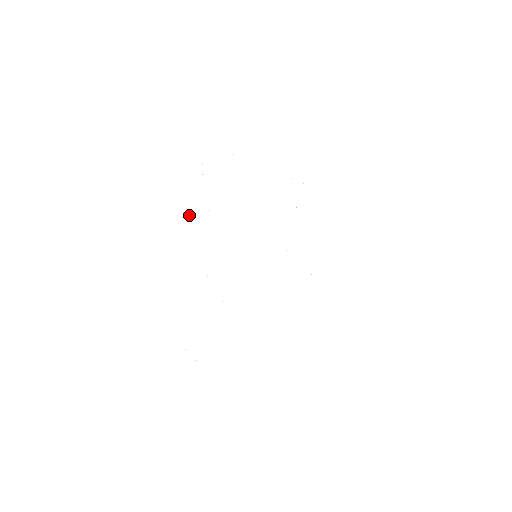
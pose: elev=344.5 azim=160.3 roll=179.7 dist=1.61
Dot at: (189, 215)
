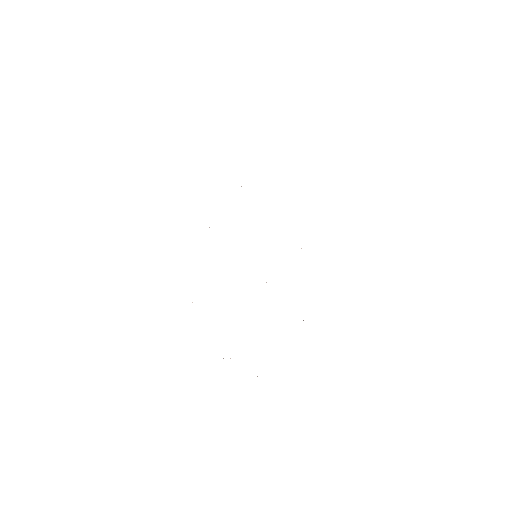
Dot at: occluded
